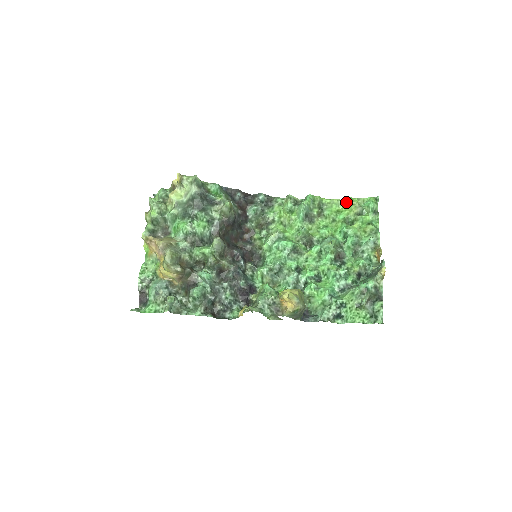
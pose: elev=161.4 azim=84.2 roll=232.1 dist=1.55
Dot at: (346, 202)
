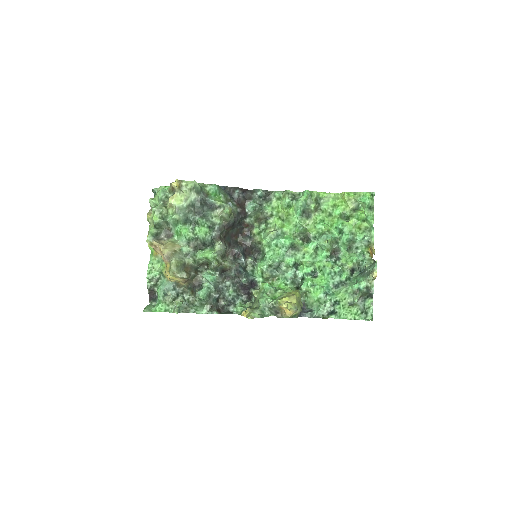
Dot at: (343, 197)
